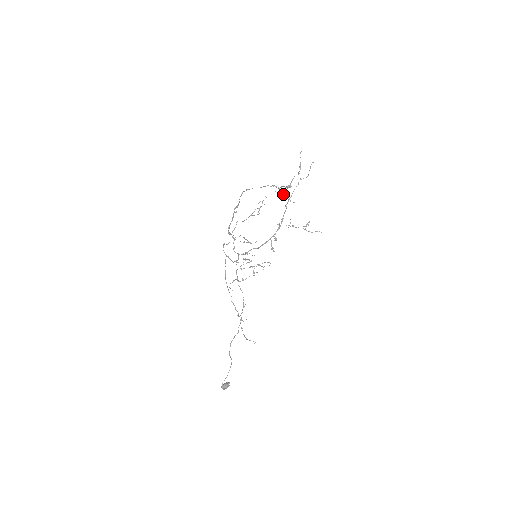
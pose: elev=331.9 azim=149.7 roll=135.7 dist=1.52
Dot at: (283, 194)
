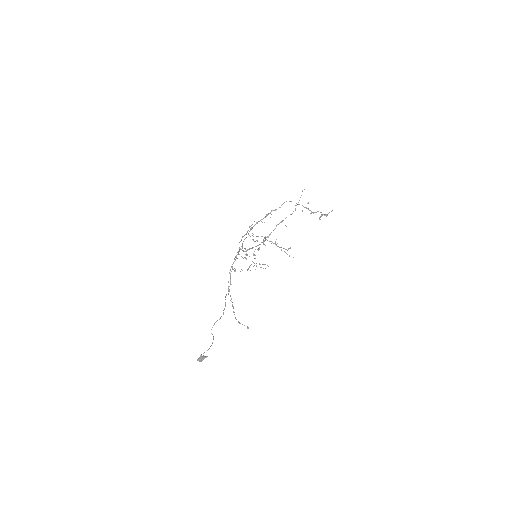
Dot at: (319, 218)
